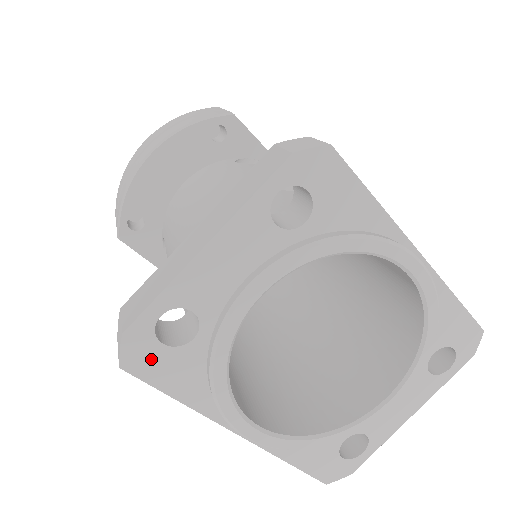
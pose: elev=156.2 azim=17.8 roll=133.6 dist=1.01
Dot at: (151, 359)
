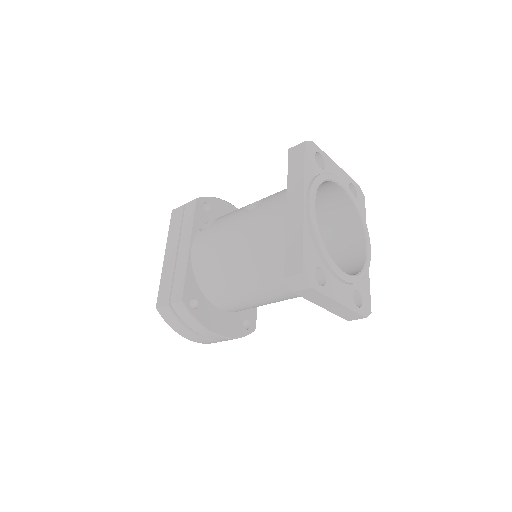
Dot at: (310, 153)
